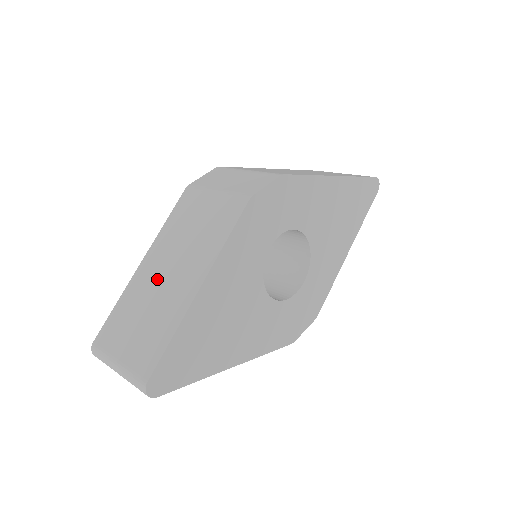
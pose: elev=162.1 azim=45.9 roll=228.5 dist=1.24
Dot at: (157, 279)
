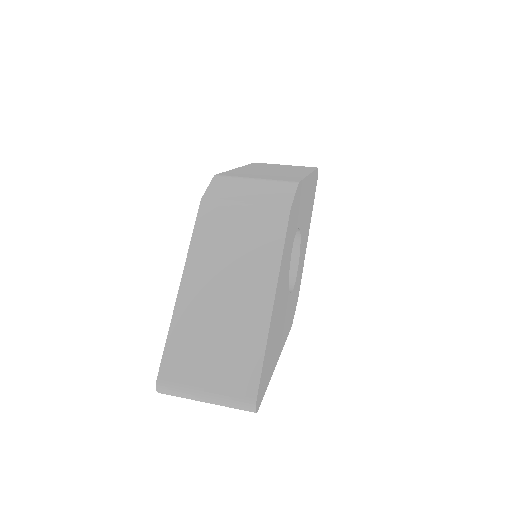
Dot at: (213, 301)
